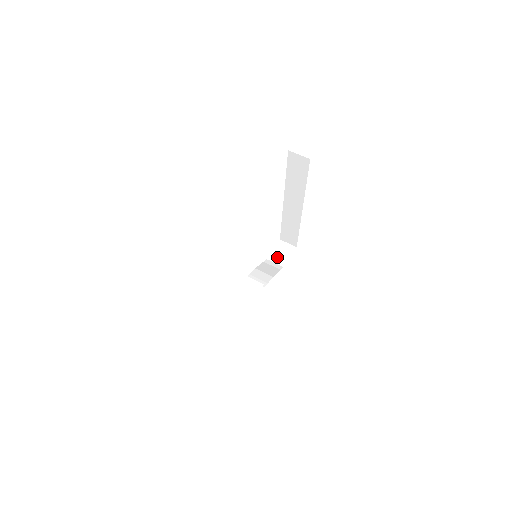
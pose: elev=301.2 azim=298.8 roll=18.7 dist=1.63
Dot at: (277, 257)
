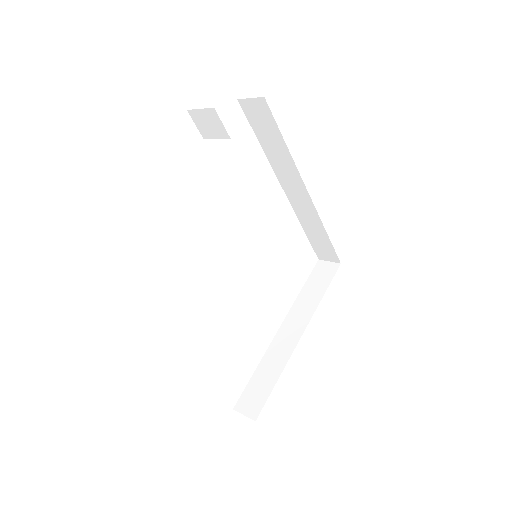
Dot at: occluded
